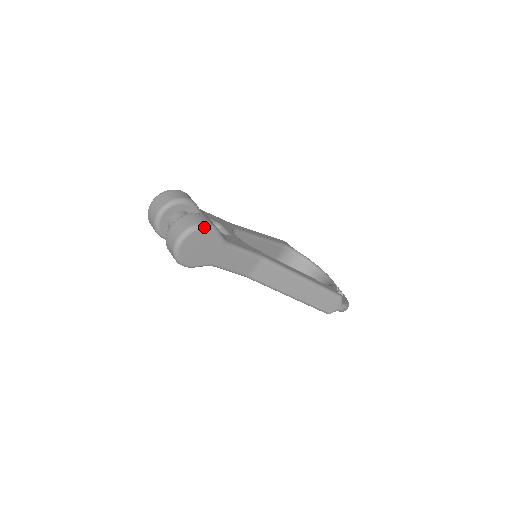
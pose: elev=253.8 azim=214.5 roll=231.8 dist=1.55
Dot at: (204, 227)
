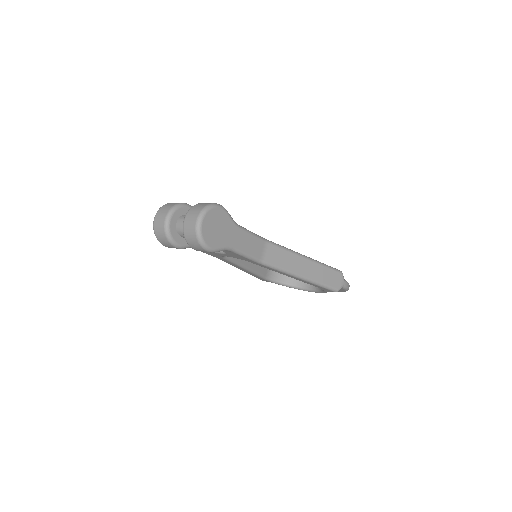
Dot at: (216, 206)
